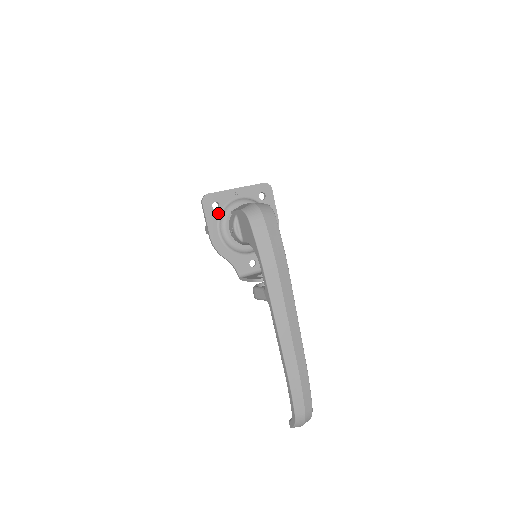
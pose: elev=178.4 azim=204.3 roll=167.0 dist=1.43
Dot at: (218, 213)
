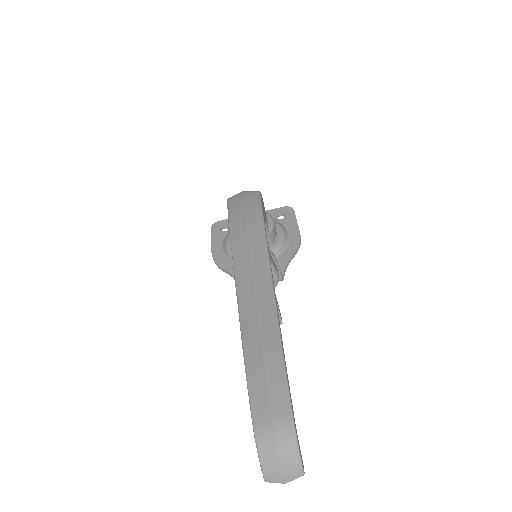
Dot at: (226, 234)
